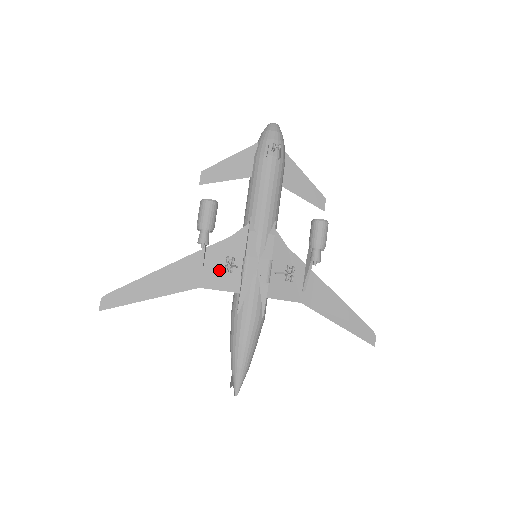
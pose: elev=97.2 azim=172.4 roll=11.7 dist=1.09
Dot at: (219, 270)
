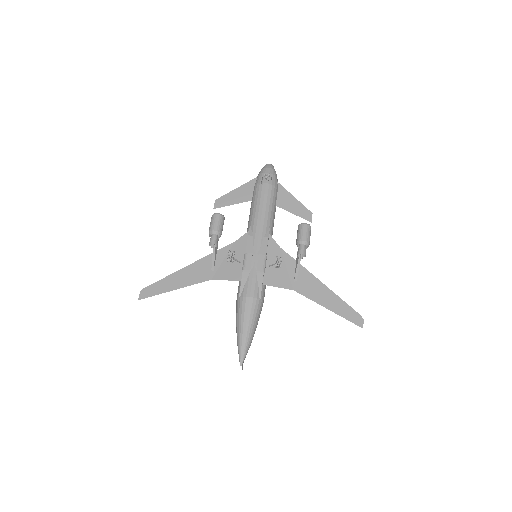
Dot at: (226, 266)
